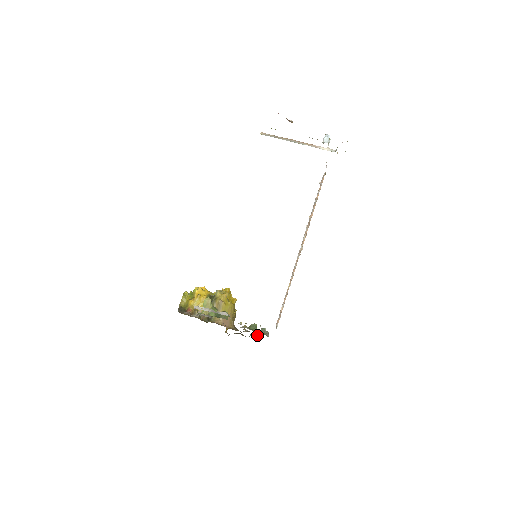
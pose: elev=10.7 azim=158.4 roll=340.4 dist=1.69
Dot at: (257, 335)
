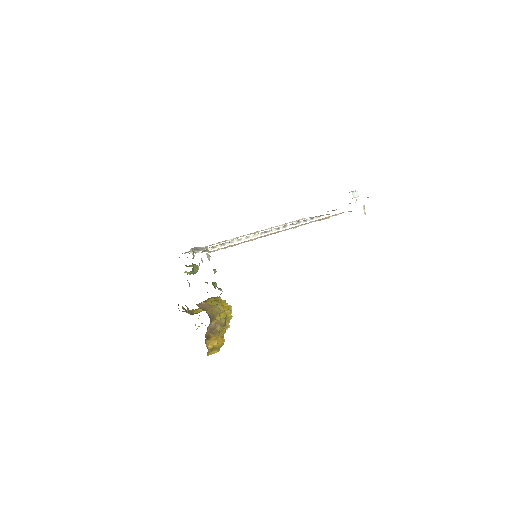
Dot at: occluded
